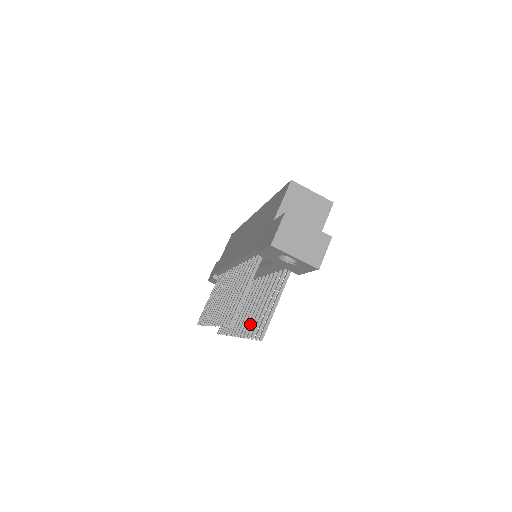
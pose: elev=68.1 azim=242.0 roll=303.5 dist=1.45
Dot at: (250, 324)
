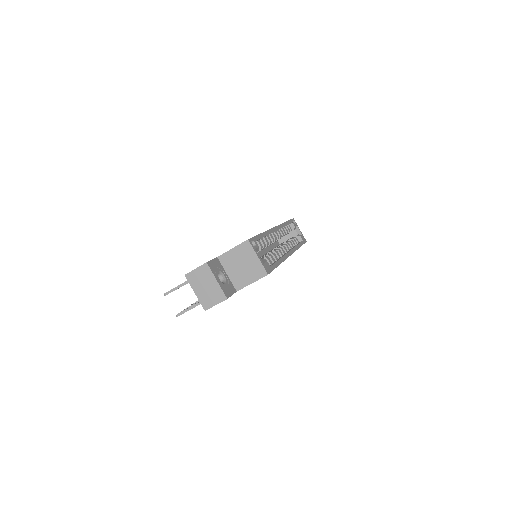
Dot at: occluded
